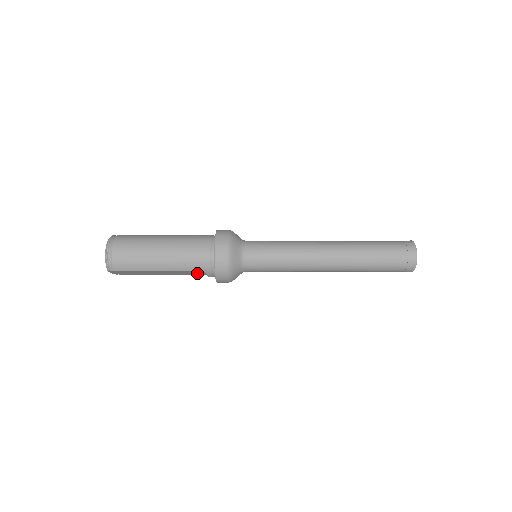
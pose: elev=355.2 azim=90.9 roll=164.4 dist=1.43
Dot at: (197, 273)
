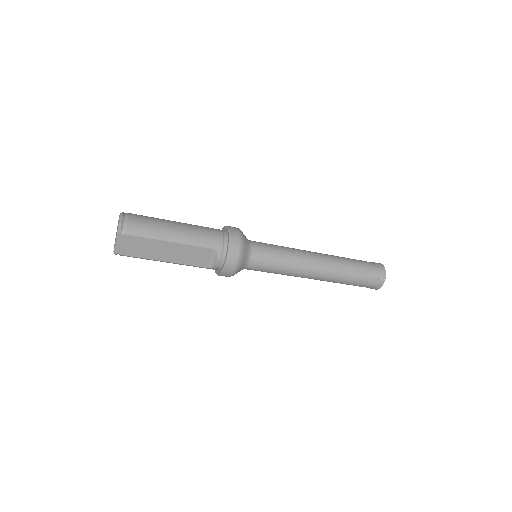
Dot at: (203, 260)
